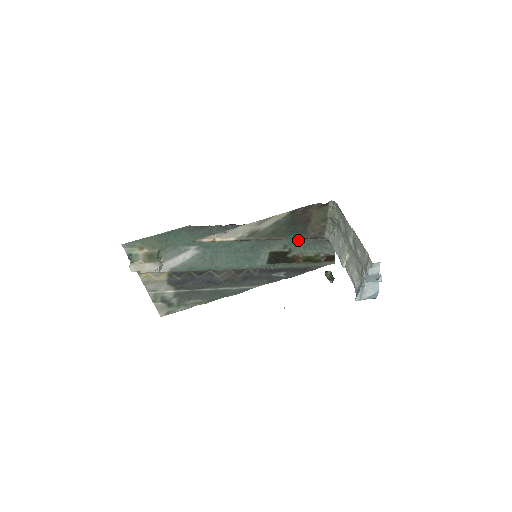
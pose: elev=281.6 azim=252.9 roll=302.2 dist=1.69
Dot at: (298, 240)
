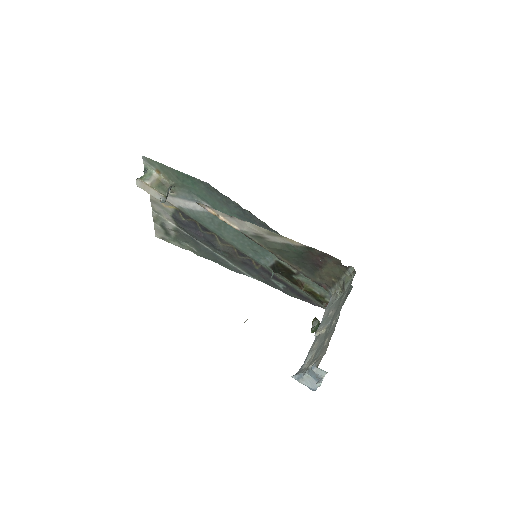
Dot at: occluded
